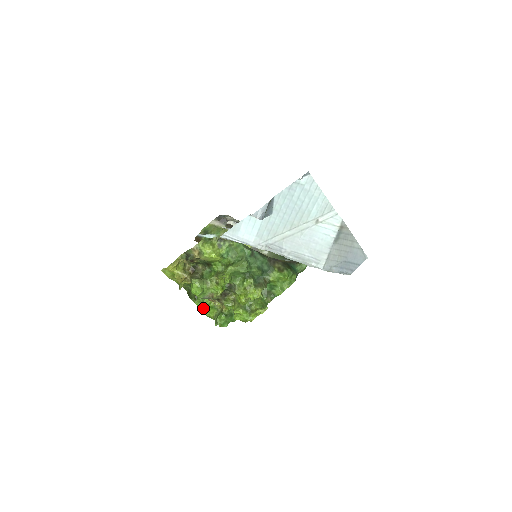
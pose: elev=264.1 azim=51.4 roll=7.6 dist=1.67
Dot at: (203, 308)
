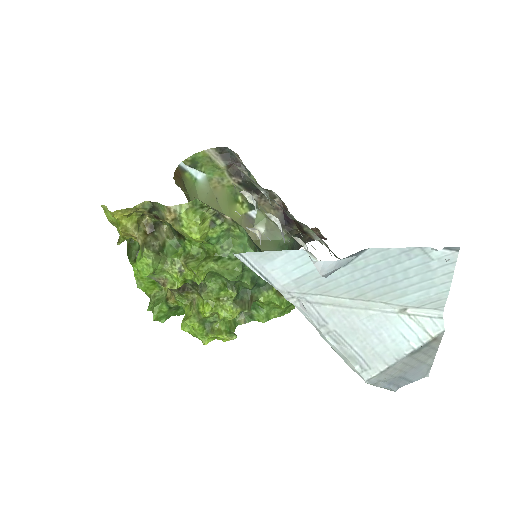
Dot at: (141, 278)
